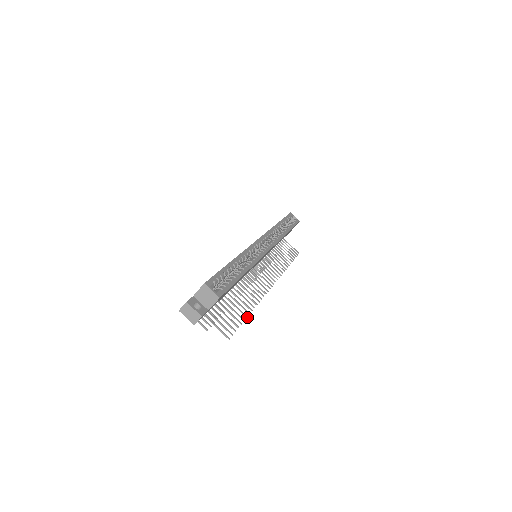
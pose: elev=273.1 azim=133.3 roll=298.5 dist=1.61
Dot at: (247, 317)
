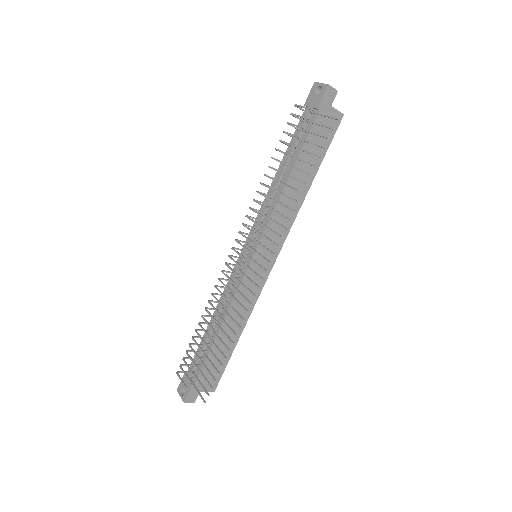
Dot at: occluded
